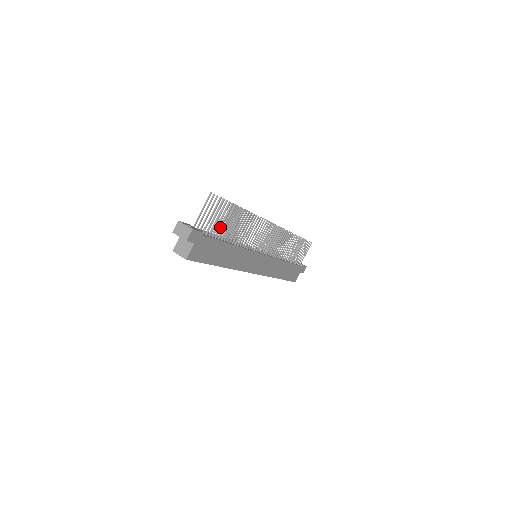
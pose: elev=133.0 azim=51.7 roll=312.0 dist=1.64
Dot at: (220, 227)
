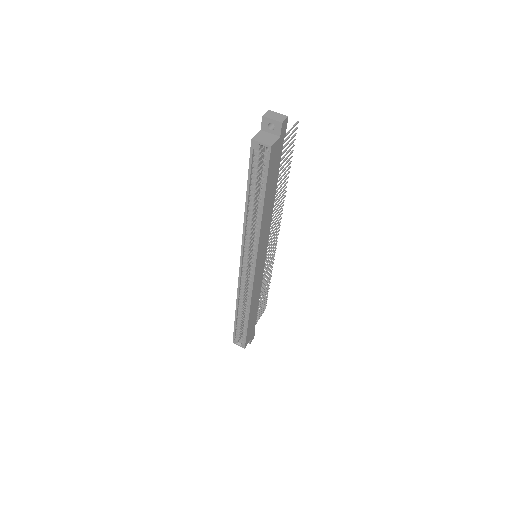
Dot at: (282, 157)
